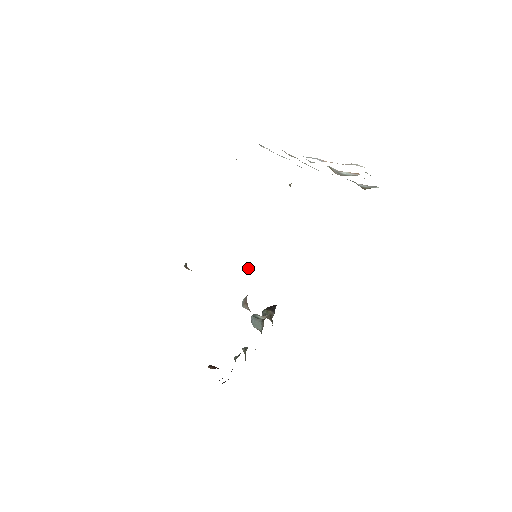
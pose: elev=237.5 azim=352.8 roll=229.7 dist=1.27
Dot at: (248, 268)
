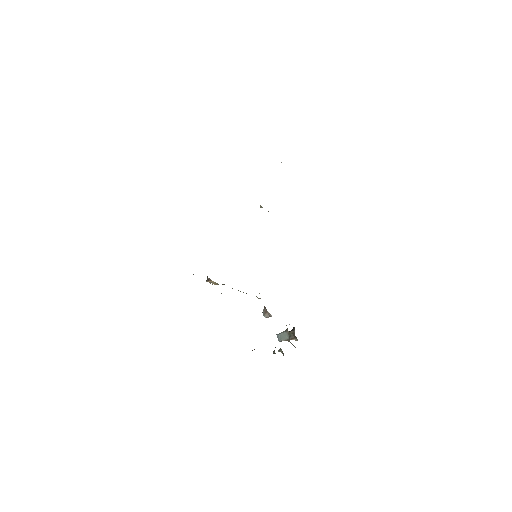
Dot at: occluded
